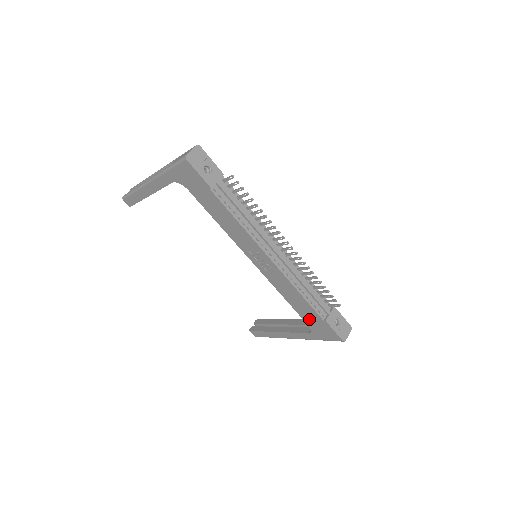
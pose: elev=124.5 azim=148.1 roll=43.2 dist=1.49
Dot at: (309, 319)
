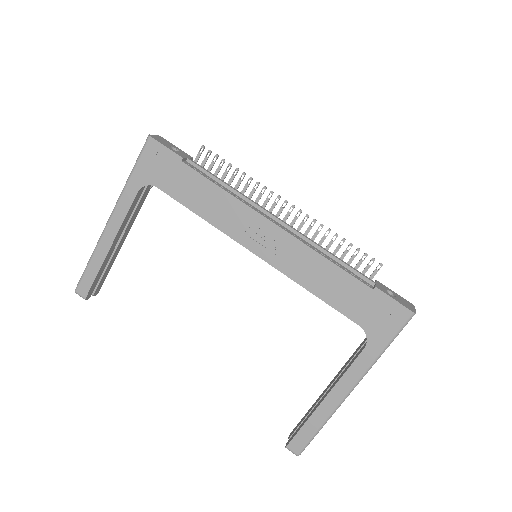
Dot at: (355, 308)
